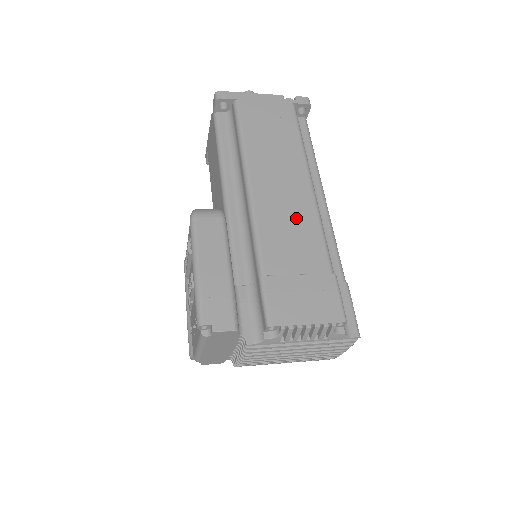
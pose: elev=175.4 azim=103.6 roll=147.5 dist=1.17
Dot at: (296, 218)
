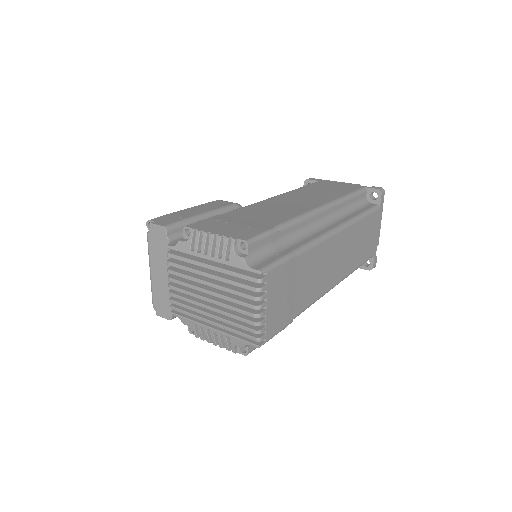
Dot at: (286, 209)
